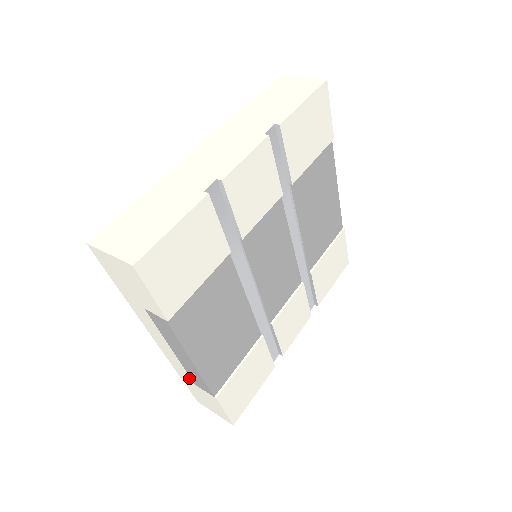
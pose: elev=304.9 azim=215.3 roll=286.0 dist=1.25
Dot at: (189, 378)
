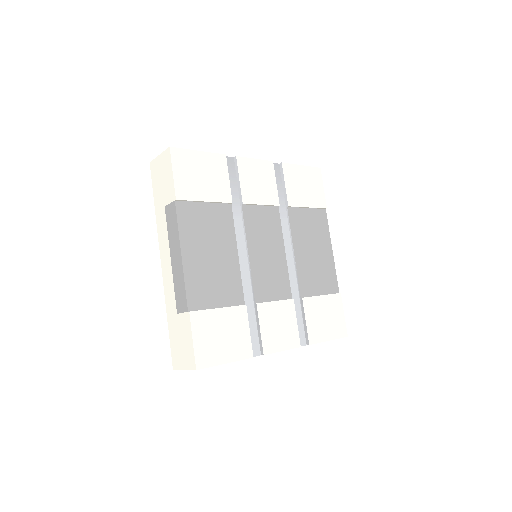
Dot at: (174, 305)
